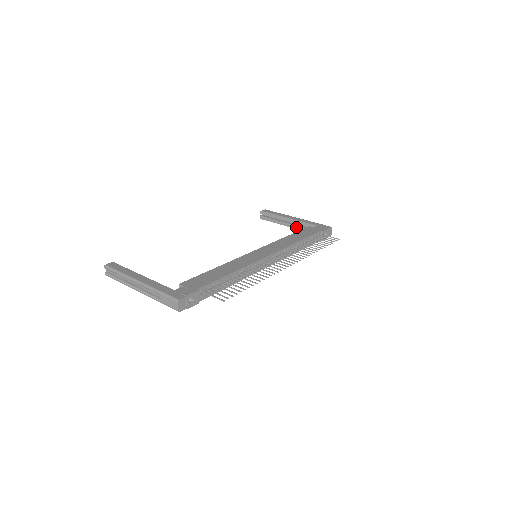
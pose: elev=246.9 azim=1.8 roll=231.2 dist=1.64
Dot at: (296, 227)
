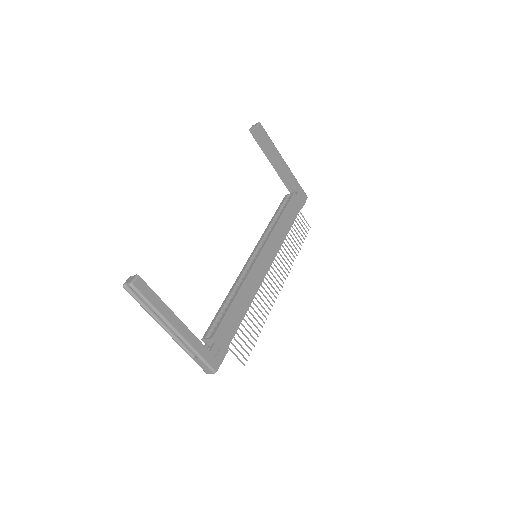
Dot at: (279, 172)
